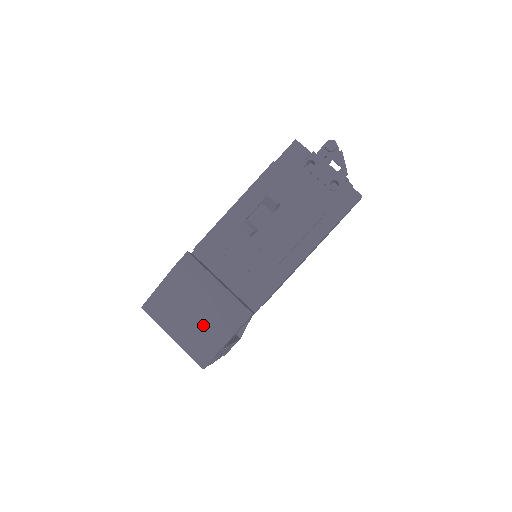
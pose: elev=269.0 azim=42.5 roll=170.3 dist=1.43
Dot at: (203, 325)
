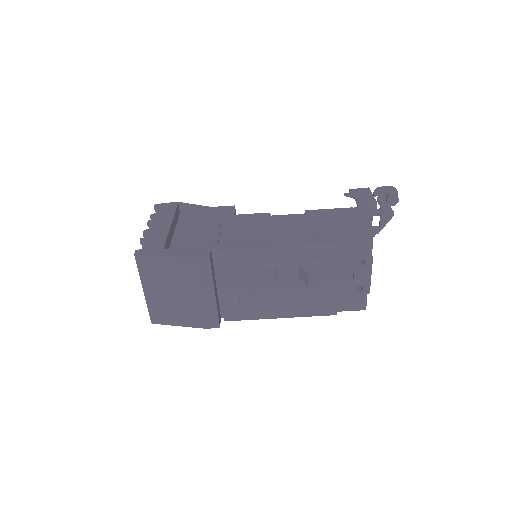
Dot at: (177, 305)
